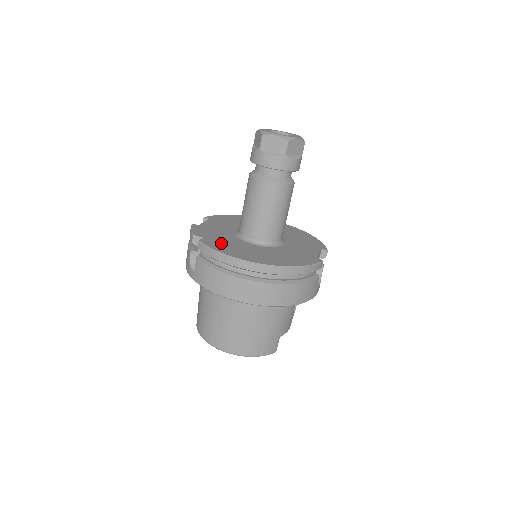
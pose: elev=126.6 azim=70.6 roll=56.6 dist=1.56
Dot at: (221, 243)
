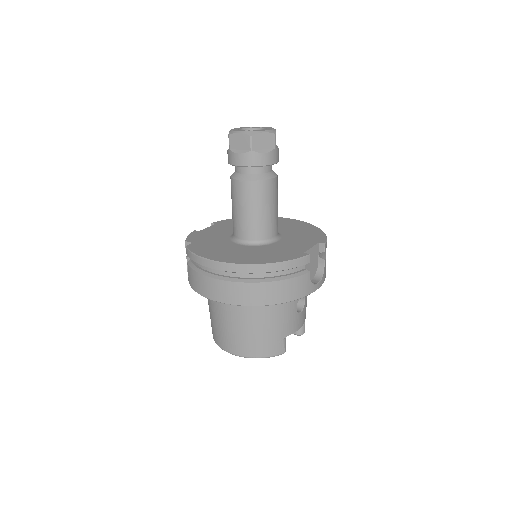
Dot at: (207, 246)
